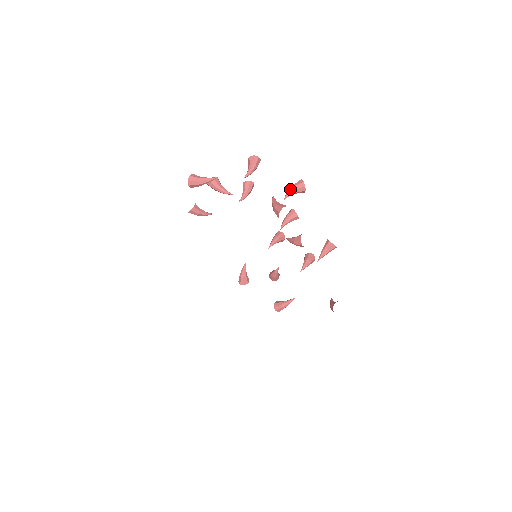
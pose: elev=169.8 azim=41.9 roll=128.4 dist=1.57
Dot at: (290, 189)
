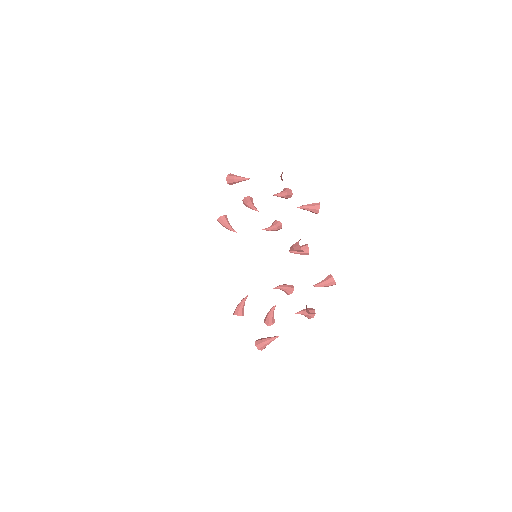
Dot at: occluded
